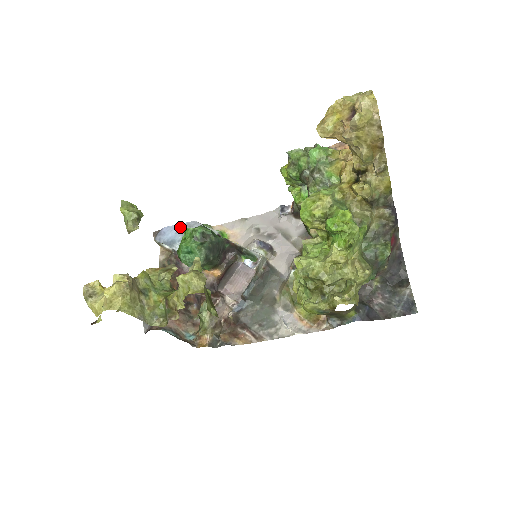
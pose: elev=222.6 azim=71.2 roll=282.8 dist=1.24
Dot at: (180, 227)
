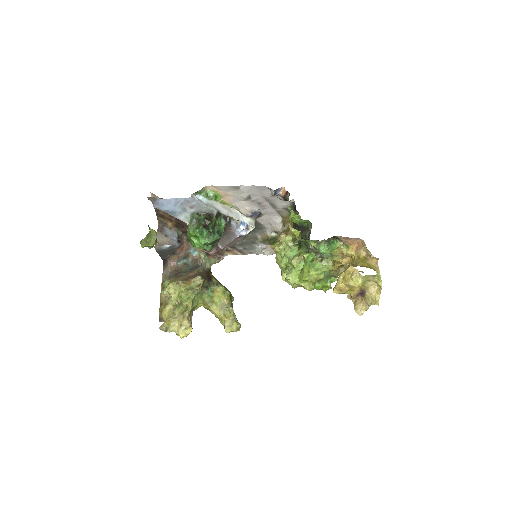
Dot at: (178, 202)
